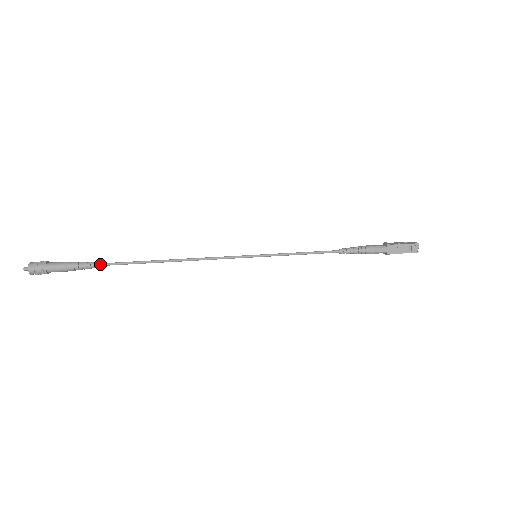
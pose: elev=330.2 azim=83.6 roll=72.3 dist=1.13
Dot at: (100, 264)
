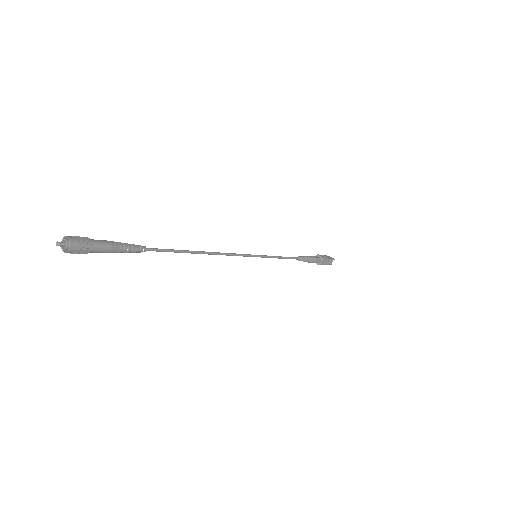
Dot at: (144, 249)
